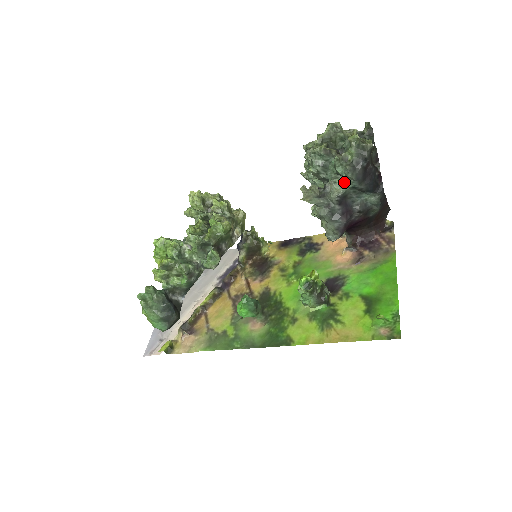
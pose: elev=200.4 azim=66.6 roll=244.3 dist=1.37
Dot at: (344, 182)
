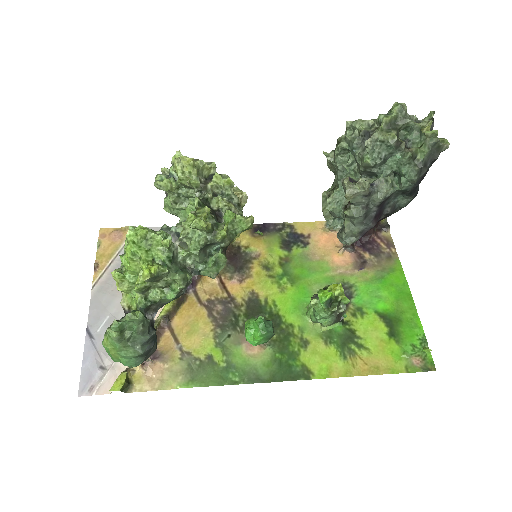
Dot at: (393, 181)
